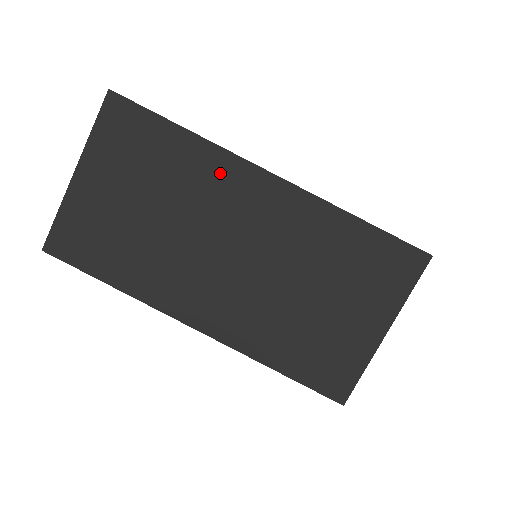
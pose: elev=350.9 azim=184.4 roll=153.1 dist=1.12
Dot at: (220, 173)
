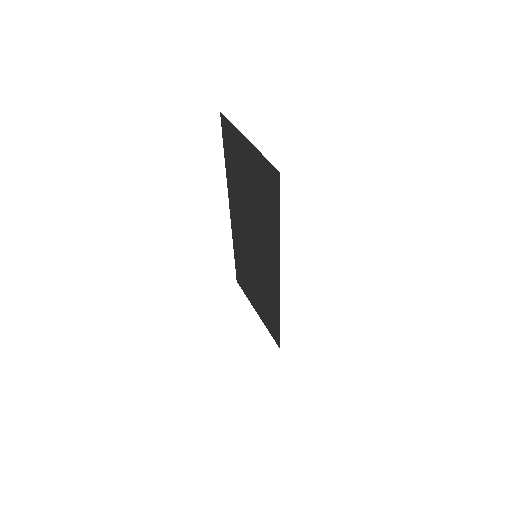
Dot at: (272, 245)
